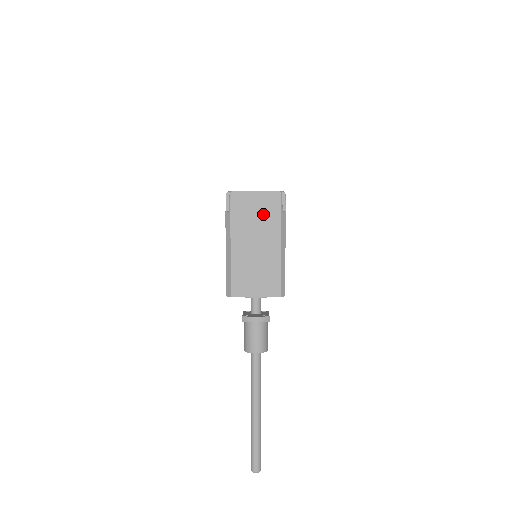
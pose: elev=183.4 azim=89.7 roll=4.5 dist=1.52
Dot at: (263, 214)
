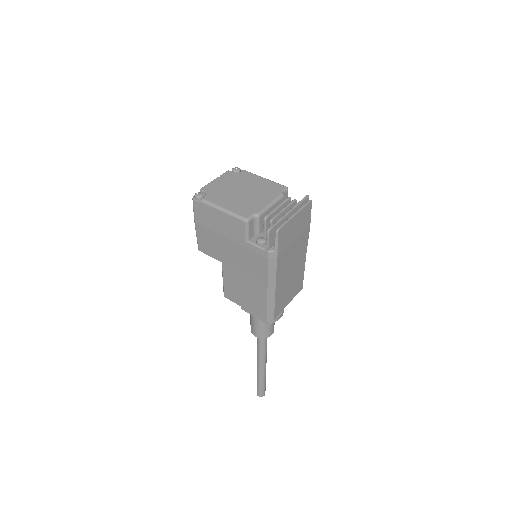
Dot at: (299, 232)
